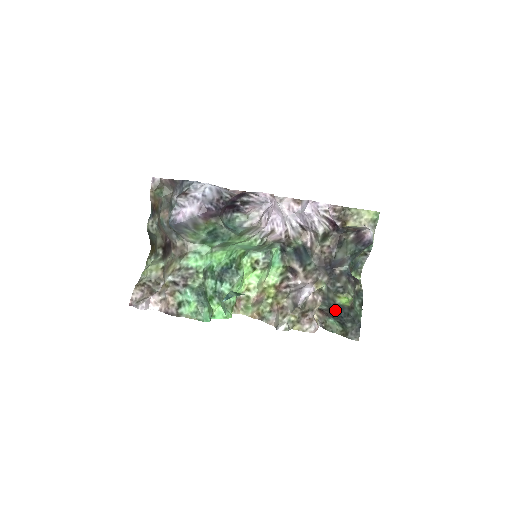
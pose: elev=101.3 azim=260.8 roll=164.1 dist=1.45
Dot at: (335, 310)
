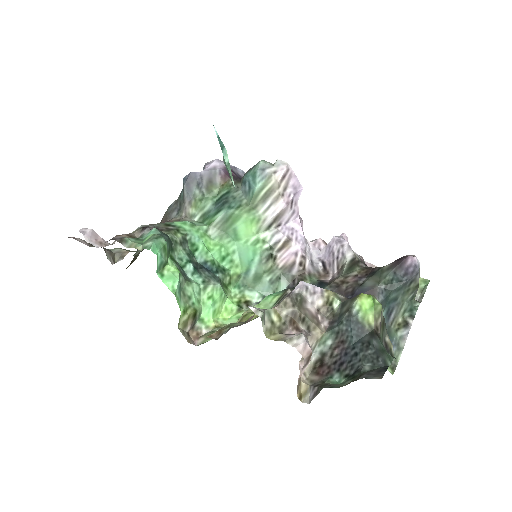
Dot at: (346, 341)
